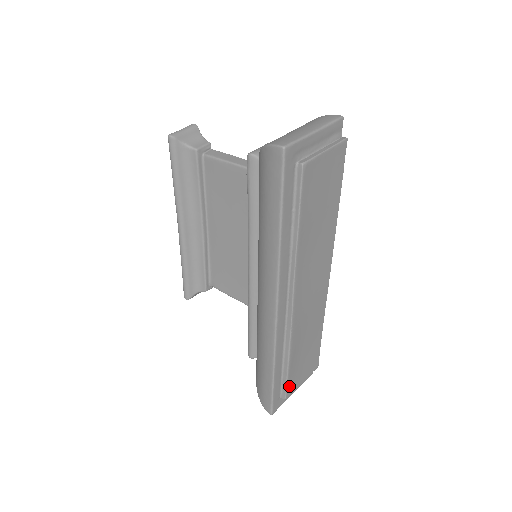
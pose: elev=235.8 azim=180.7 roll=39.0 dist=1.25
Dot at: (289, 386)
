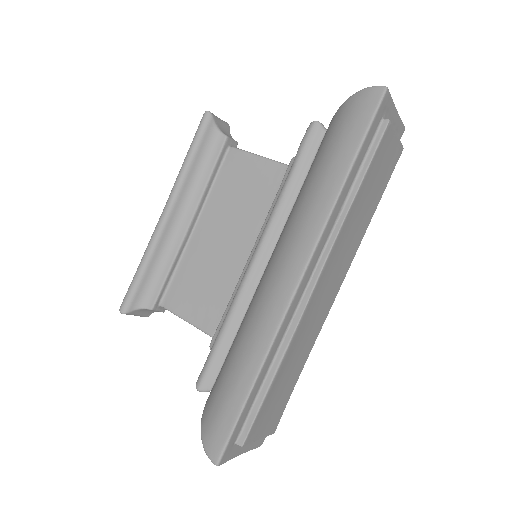
Dot at: (254, 425)
